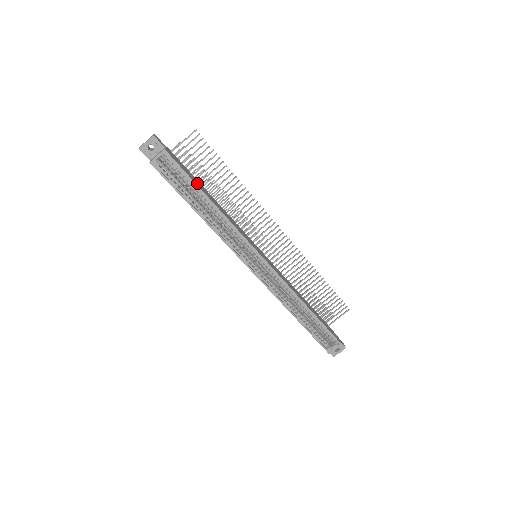
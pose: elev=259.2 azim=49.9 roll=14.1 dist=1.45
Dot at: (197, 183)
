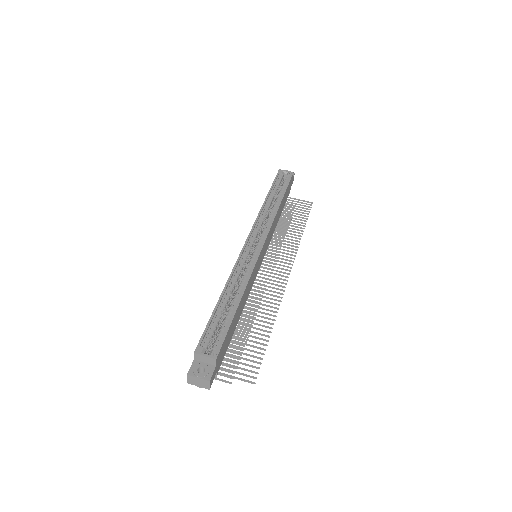
Dot at: occluded
